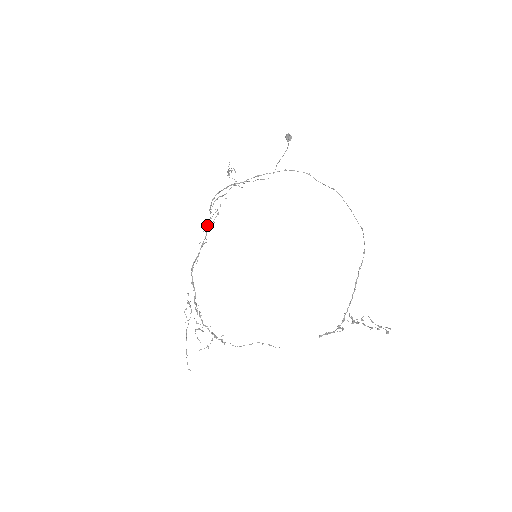
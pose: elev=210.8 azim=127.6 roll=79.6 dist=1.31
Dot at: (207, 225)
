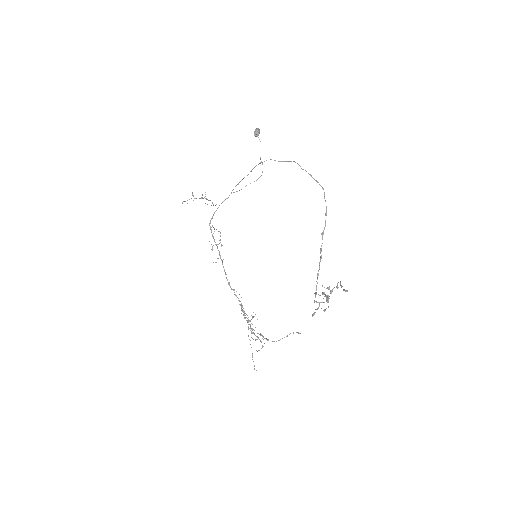
Dot at: (212, 247)
